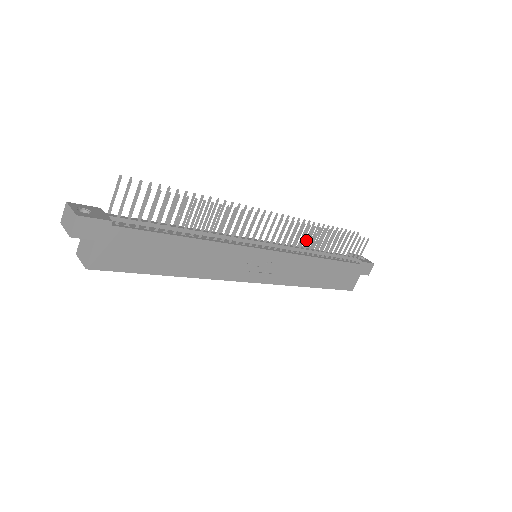
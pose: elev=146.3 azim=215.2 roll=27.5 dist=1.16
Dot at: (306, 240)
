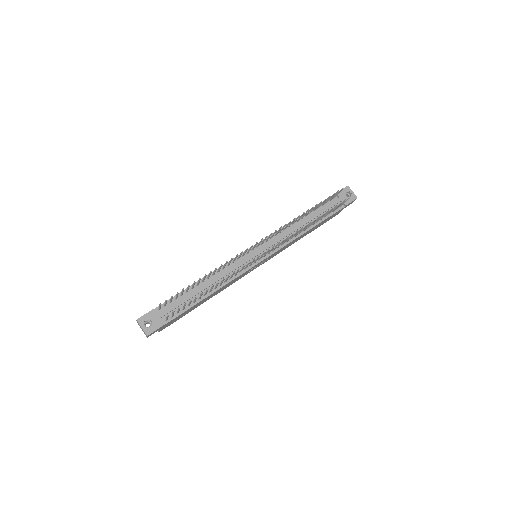
Dot at: occluded
